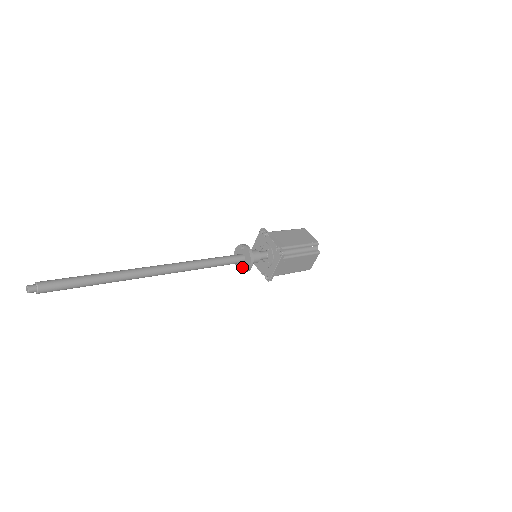
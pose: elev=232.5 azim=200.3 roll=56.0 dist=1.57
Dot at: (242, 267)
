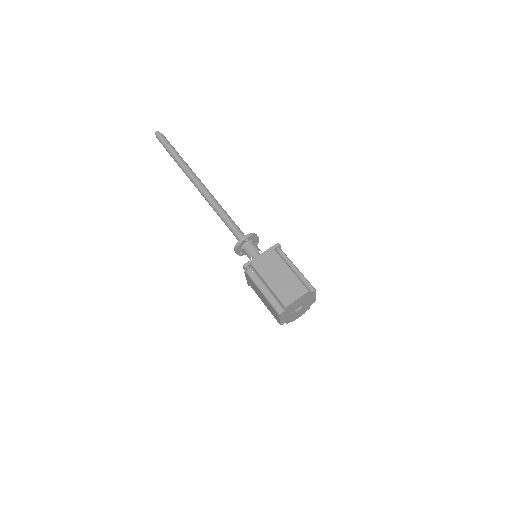
Dot at: occluded
